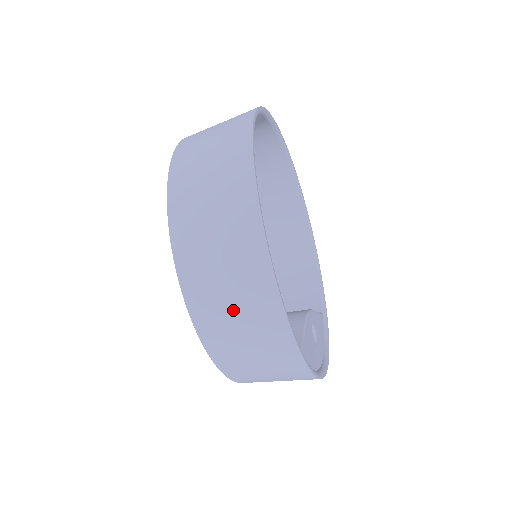
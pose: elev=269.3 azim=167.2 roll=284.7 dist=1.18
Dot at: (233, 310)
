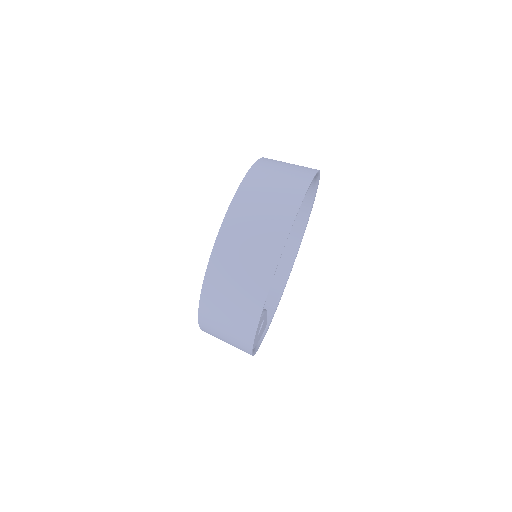
Dot at: (239, 270)
